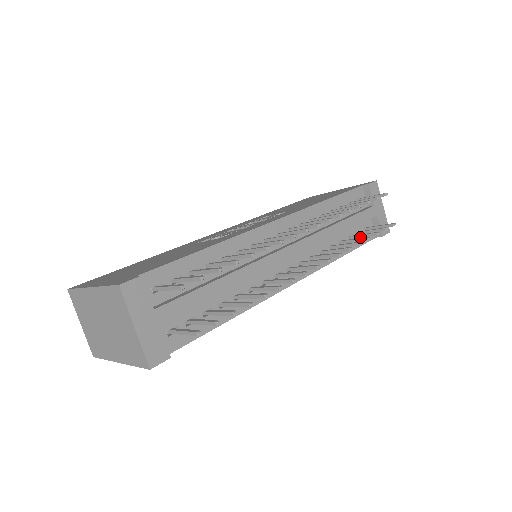
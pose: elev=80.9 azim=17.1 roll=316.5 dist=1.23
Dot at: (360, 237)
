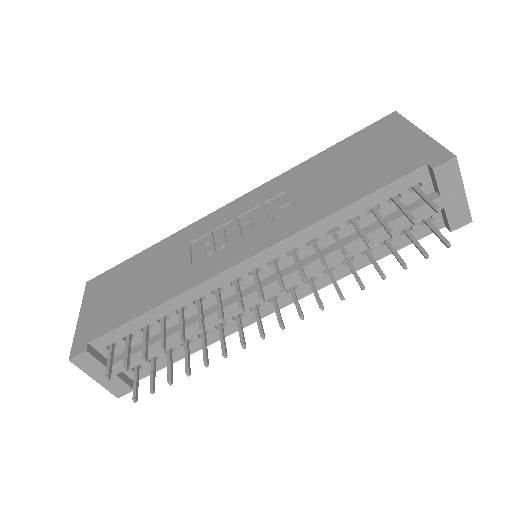
Dot at: occluded
